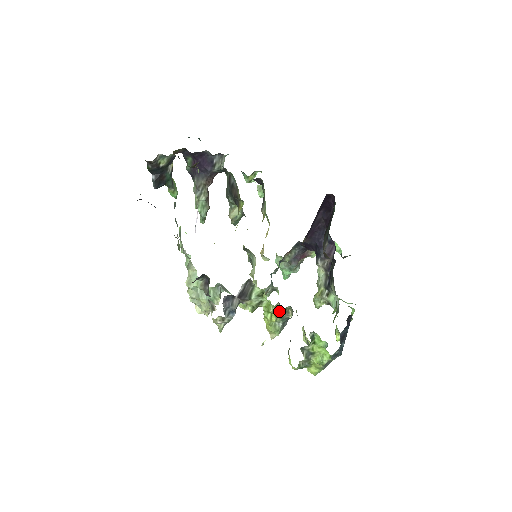
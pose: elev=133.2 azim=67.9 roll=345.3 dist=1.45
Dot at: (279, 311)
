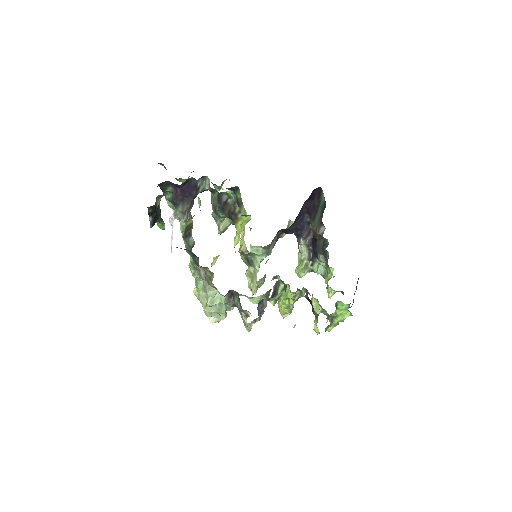
Dot at: (296, 295)
